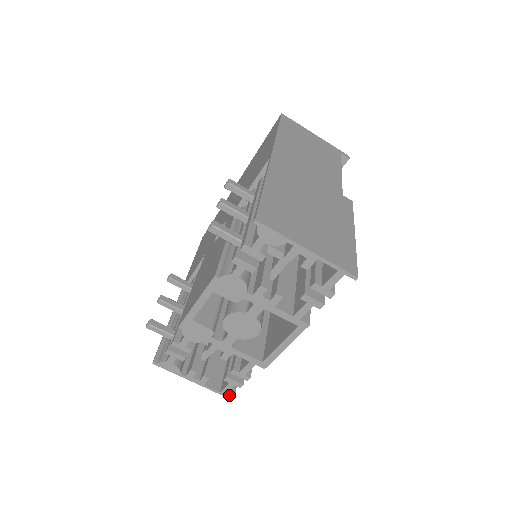
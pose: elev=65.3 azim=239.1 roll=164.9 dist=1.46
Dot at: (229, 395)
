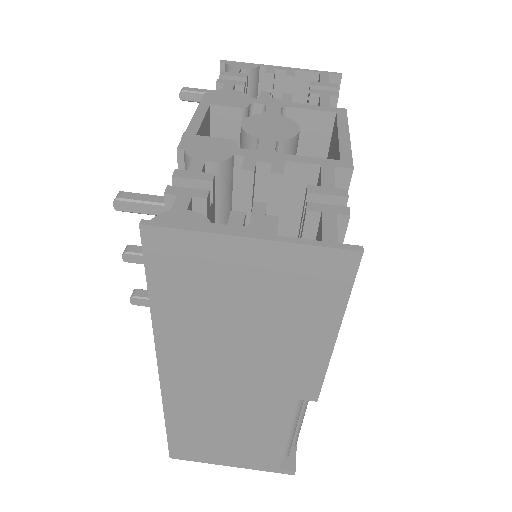
Dot at: (346, 247)
